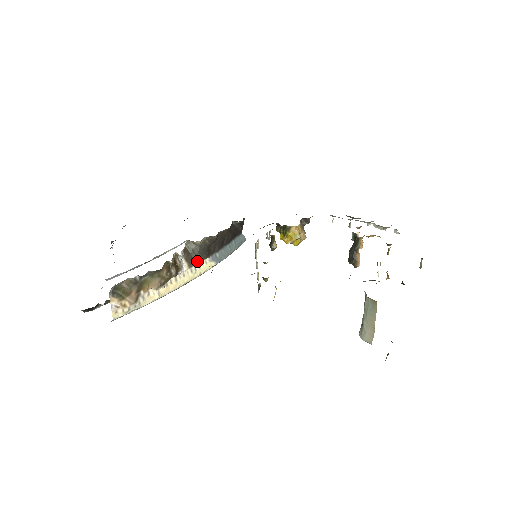
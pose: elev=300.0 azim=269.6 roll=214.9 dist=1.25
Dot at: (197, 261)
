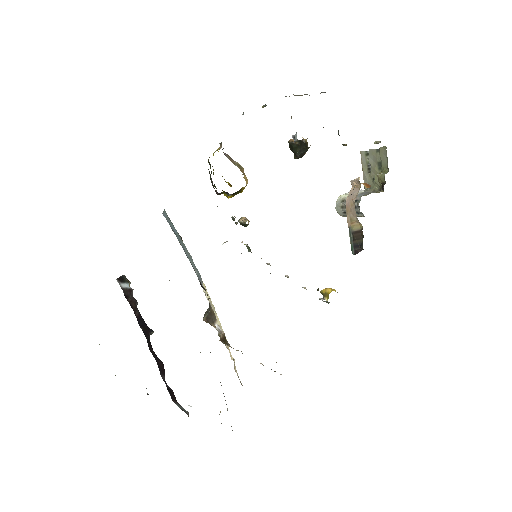
Dot at: (211, 308)
